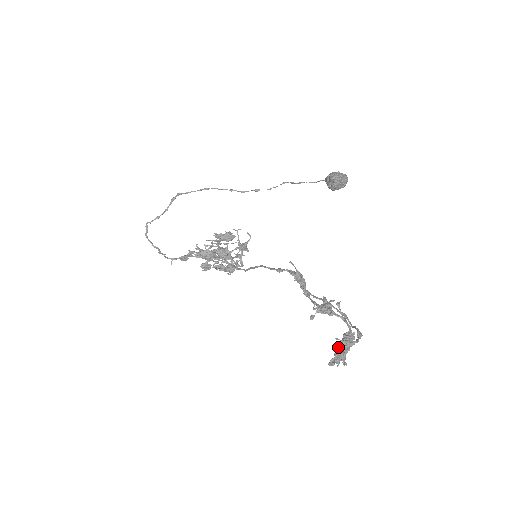
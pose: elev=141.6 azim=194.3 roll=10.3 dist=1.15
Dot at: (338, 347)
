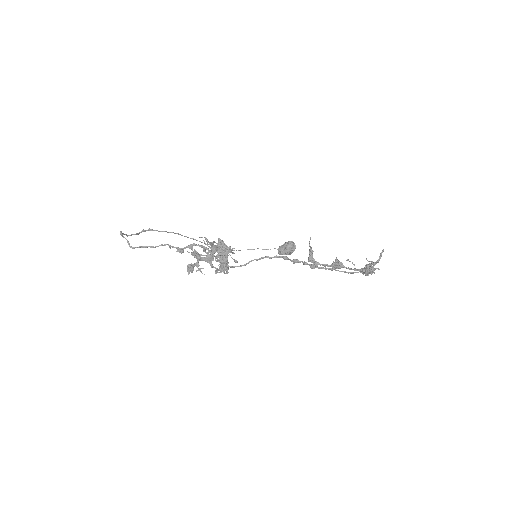
Dot at: (367, 266)
